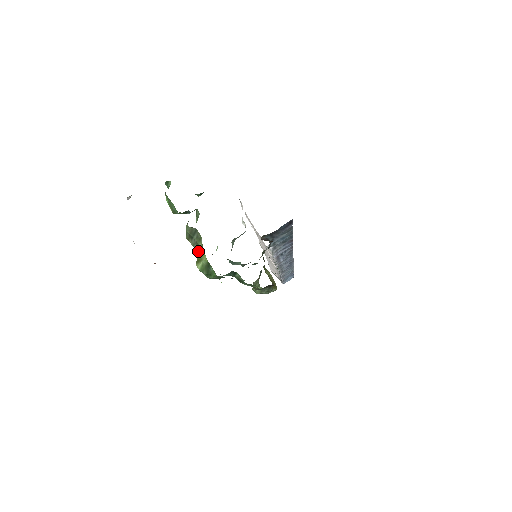
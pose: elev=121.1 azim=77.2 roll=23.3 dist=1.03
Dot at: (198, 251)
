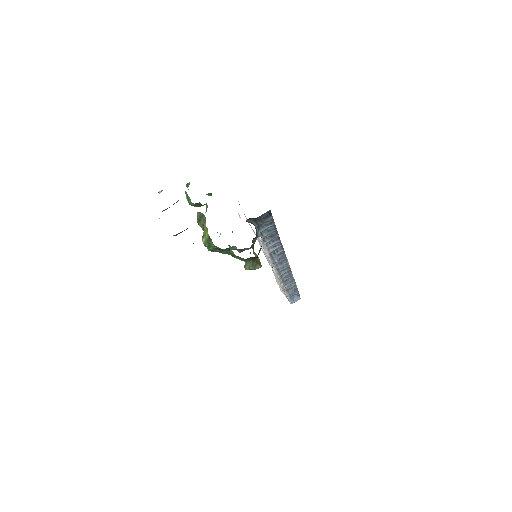
Dot at: (204, 230)
